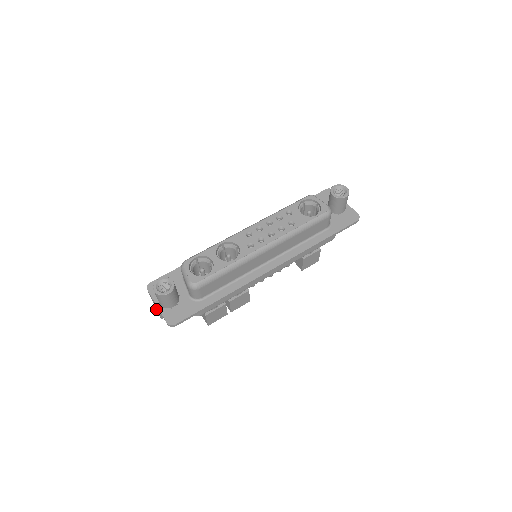
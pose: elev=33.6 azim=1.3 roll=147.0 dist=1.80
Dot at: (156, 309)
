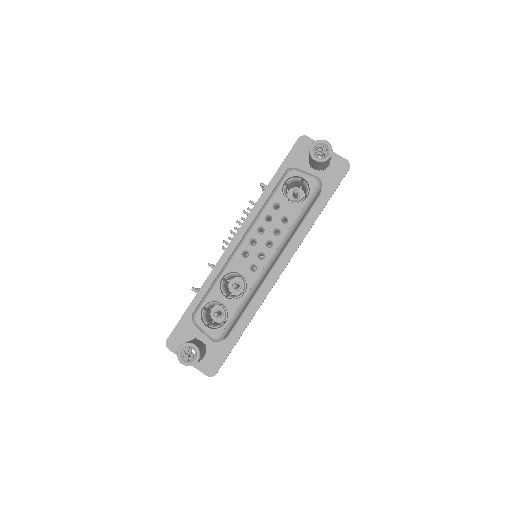
Dot at: occluded
